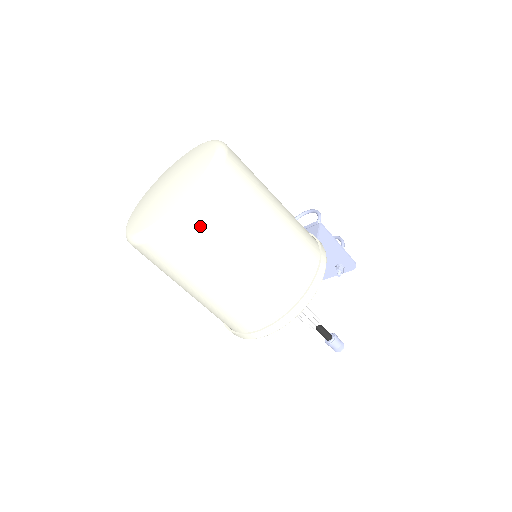
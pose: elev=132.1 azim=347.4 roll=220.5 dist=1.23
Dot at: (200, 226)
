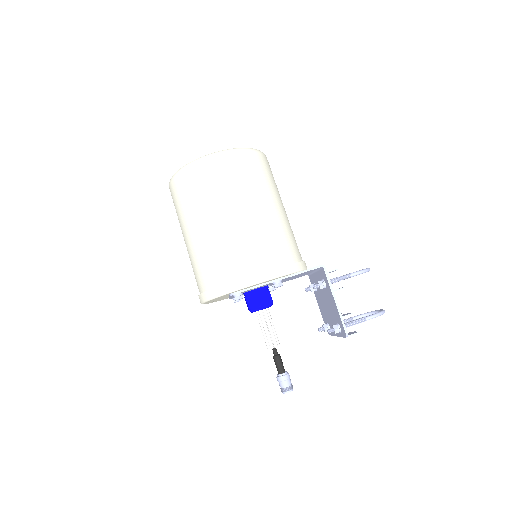
Dot at: (180, 189)
